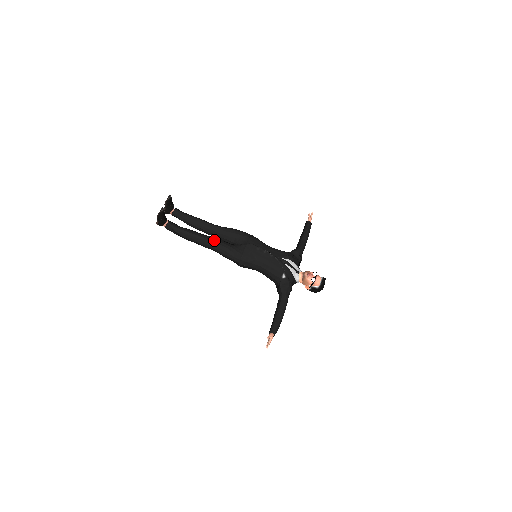
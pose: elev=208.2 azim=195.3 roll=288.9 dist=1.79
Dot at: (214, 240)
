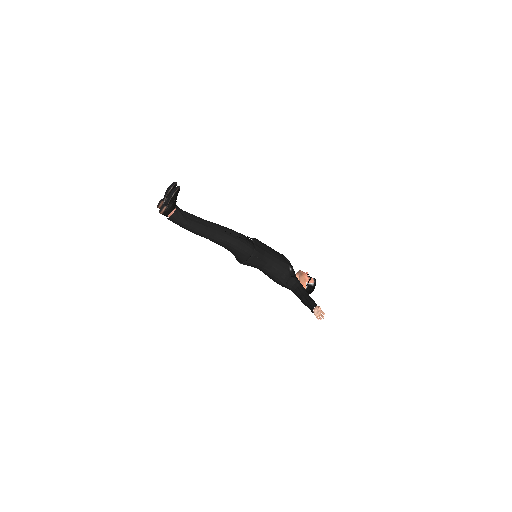
Dot at: (224, 231)
